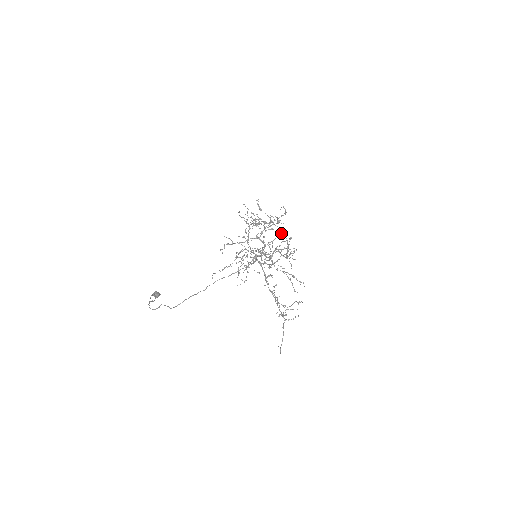
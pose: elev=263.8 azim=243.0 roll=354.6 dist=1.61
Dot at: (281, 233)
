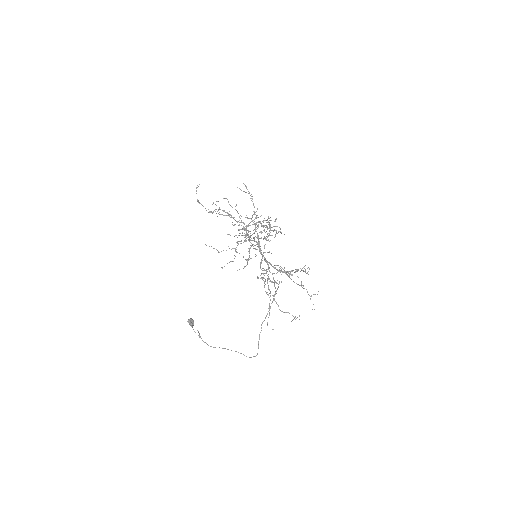
Dot at: (269, 230)
